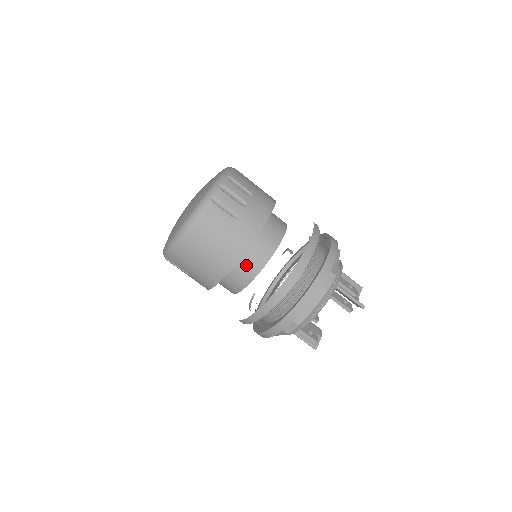
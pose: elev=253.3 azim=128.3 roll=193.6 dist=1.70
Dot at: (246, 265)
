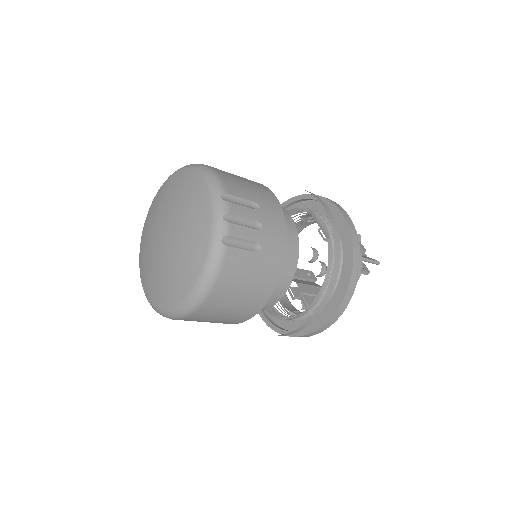
Dot at: occluded
